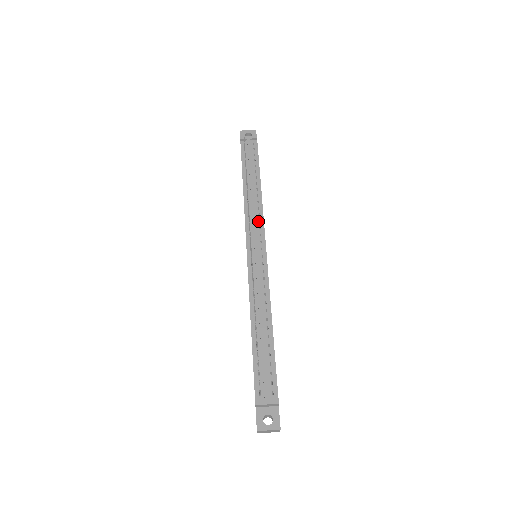
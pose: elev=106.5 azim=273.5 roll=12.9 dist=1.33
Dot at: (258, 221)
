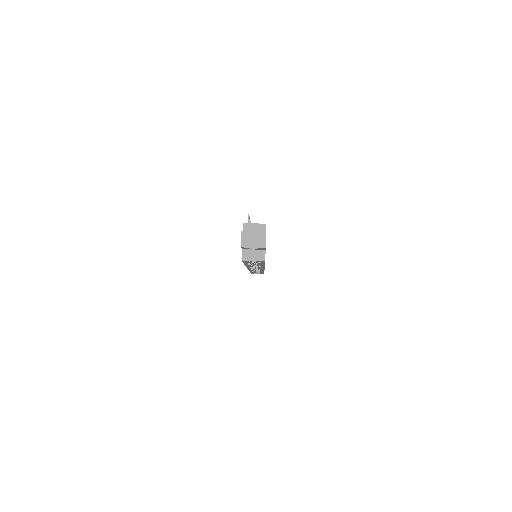
Dot at: occluded
